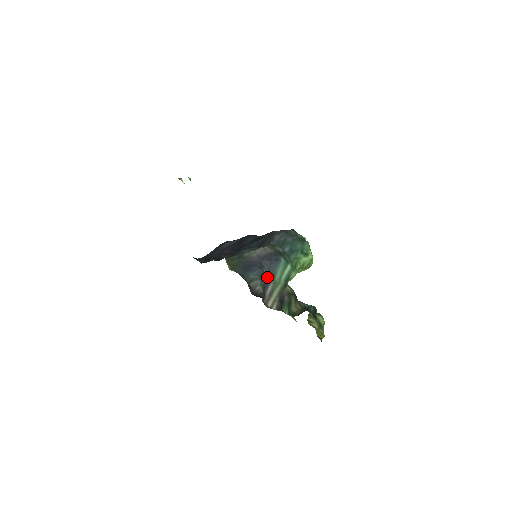
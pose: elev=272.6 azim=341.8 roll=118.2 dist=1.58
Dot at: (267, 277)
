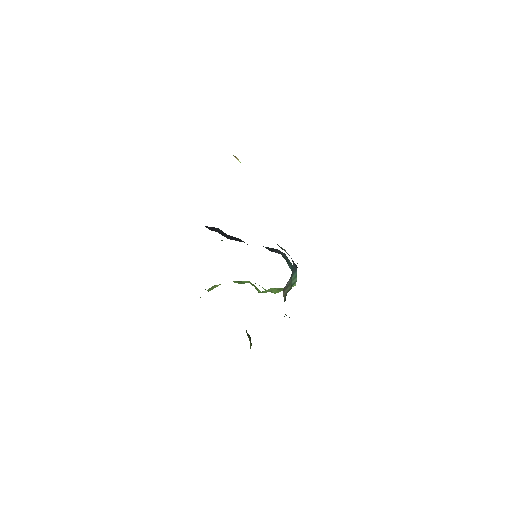
Dot at: occluded
